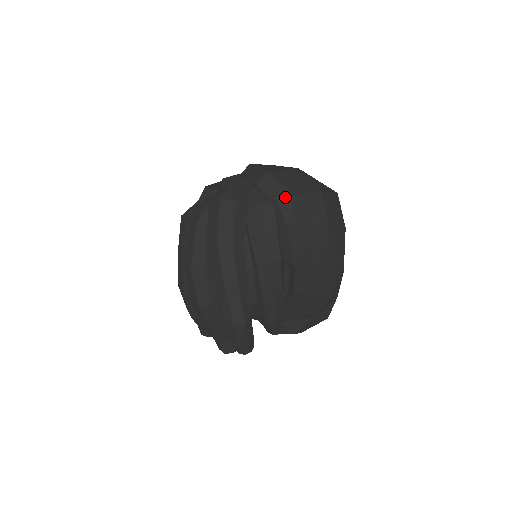
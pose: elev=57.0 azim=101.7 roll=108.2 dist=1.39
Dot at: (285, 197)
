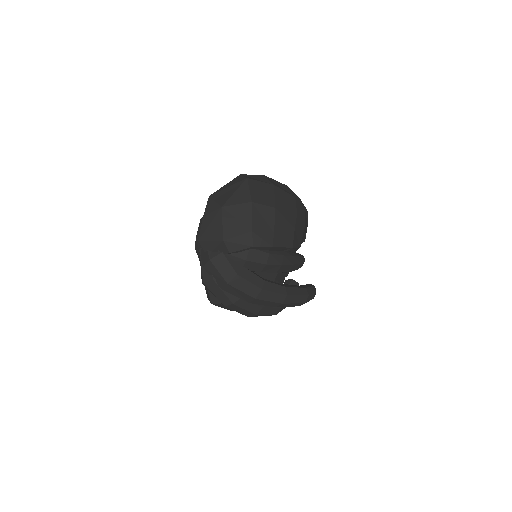
Dot at: (250, 239)
